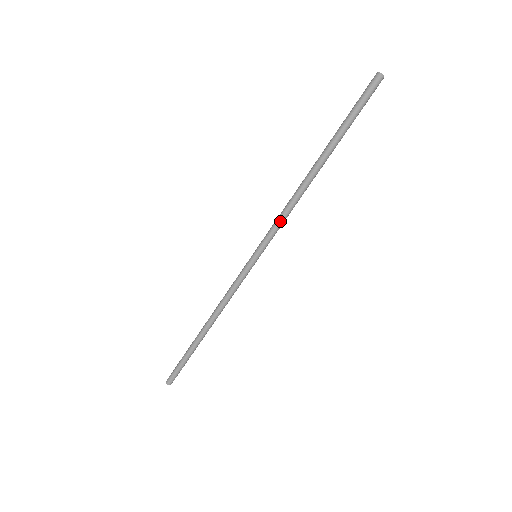
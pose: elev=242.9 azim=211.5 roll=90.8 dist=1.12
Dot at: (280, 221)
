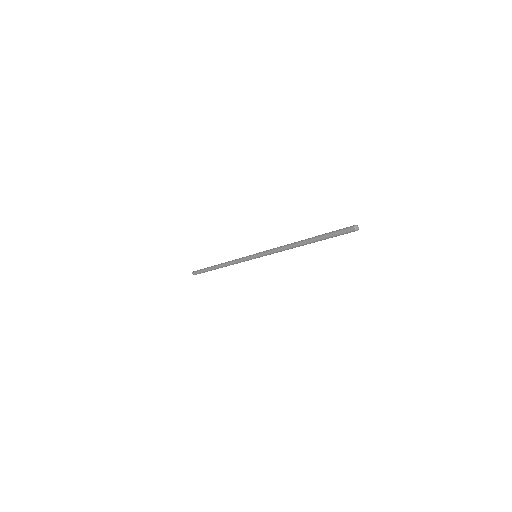
Dot at: occluded
